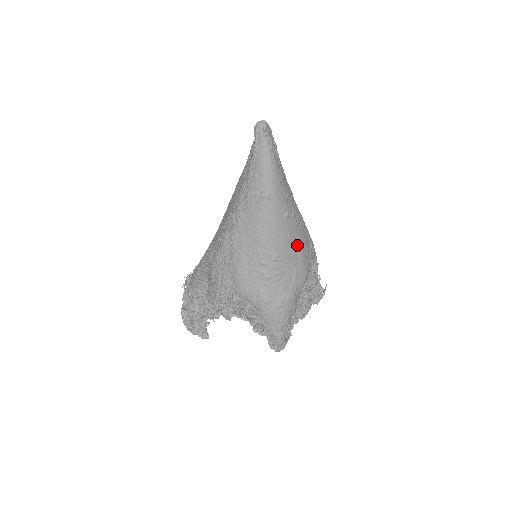
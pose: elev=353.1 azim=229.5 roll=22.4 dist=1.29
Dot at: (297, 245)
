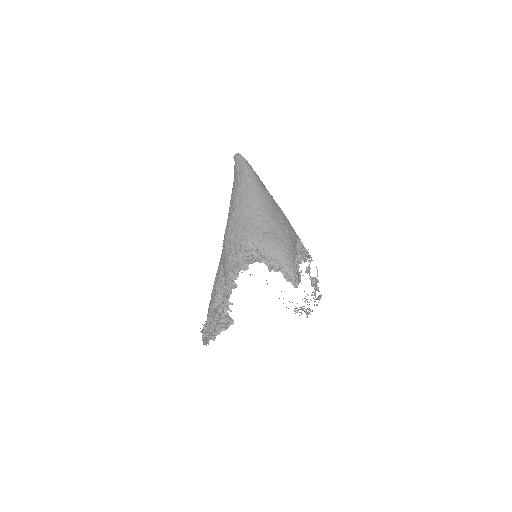
Dot at: (281, 212)
